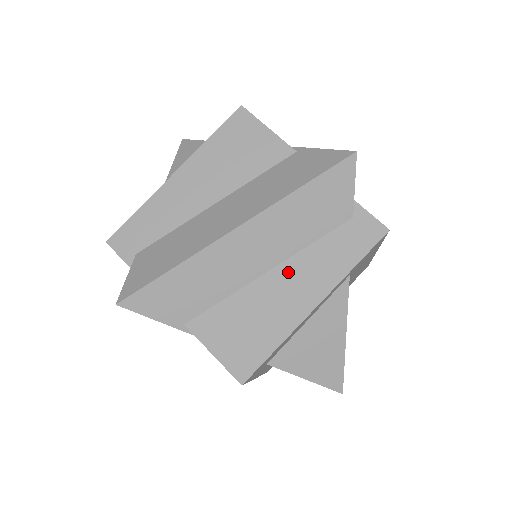
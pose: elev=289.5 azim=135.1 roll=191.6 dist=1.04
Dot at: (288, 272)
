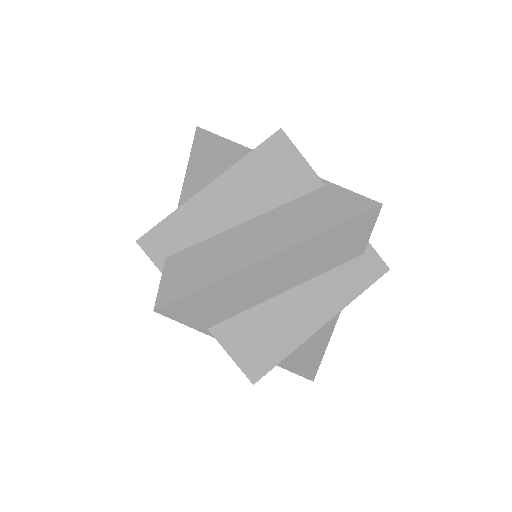
Dot at: (304, 294)
